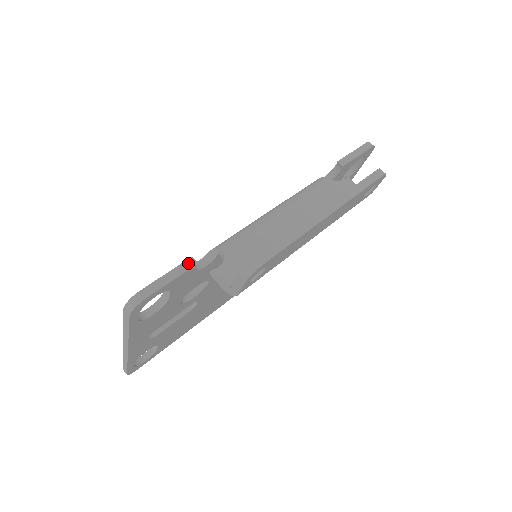
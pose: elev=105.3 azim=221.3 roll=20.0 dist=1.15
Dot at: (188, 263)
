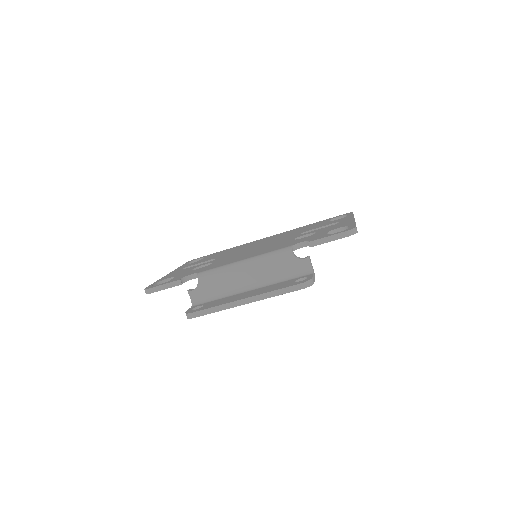
Dot at: (177, 282)
